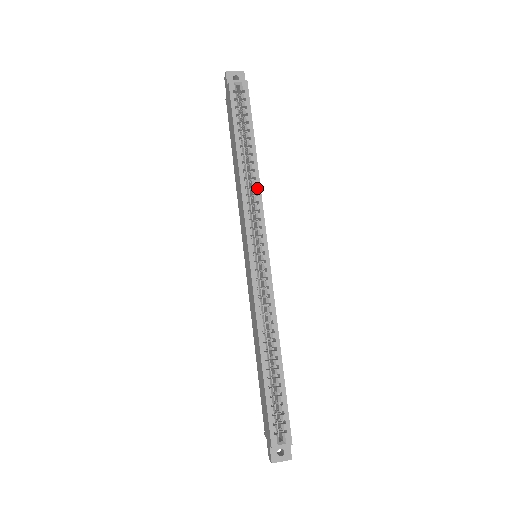
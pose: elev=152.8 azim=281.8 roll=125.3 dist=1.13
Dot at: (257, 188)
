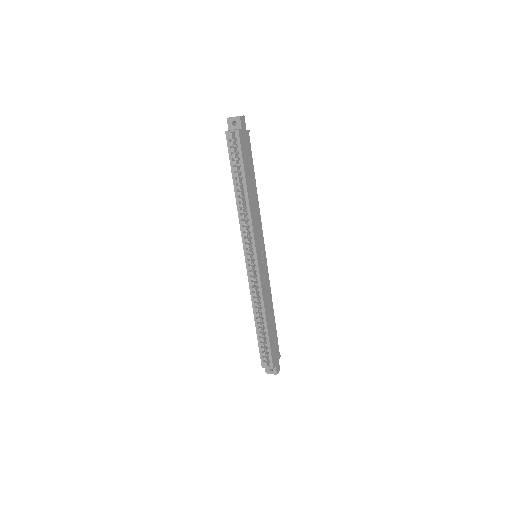
Dot at: (248, 215)
